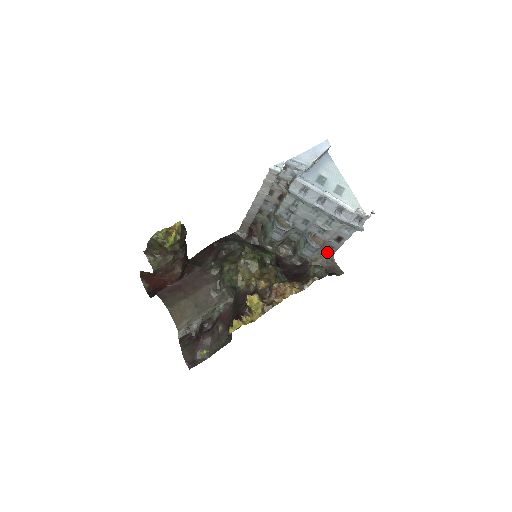
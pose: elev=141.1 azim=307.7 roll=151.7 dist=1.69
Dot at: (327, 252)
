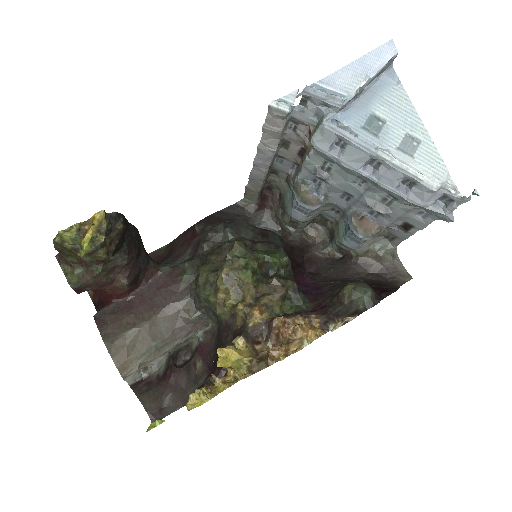
Dot at: (385, 242)
